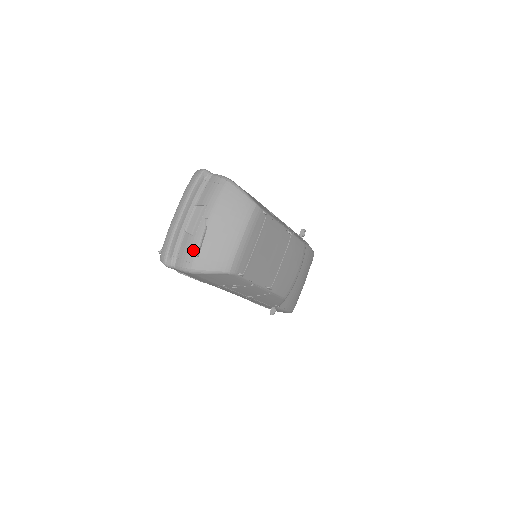
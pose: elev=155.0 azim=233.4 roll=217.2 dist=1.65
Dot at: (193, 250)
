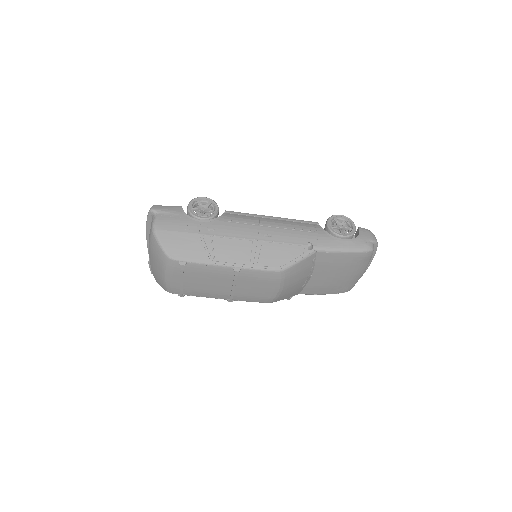
Dot at: occluded
